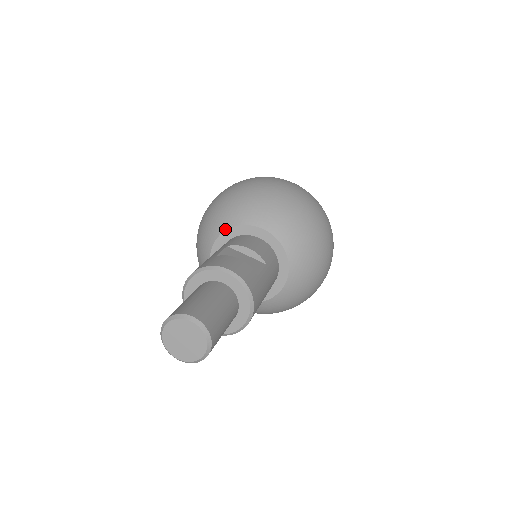
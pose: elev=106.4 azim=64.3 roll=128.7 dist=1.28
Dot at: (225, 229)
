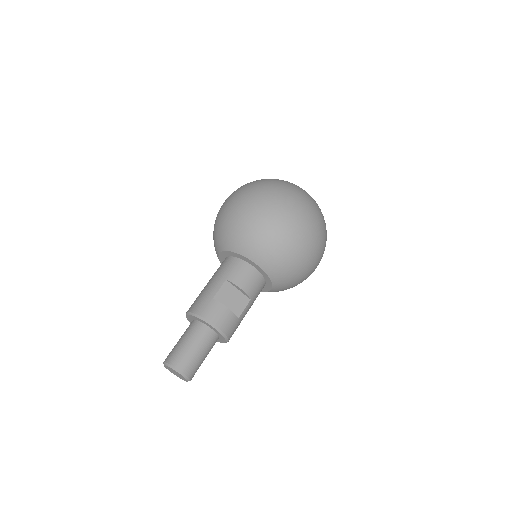
Dot at: (232, 251)
